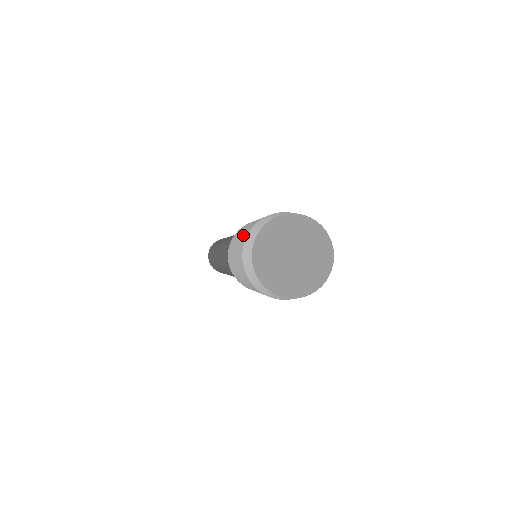
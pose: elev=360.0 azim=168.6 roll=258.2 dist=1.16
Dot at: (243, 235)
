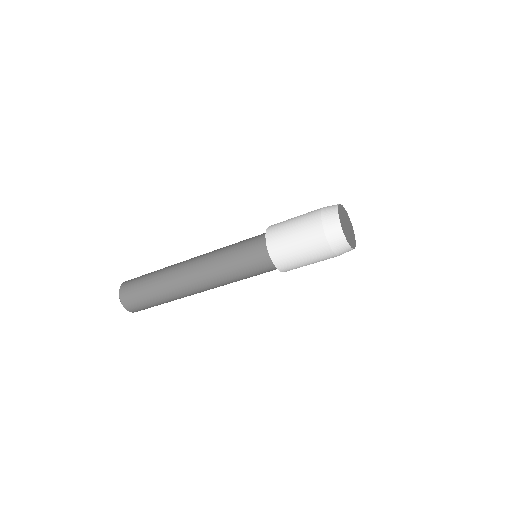
Dot at: occluded
